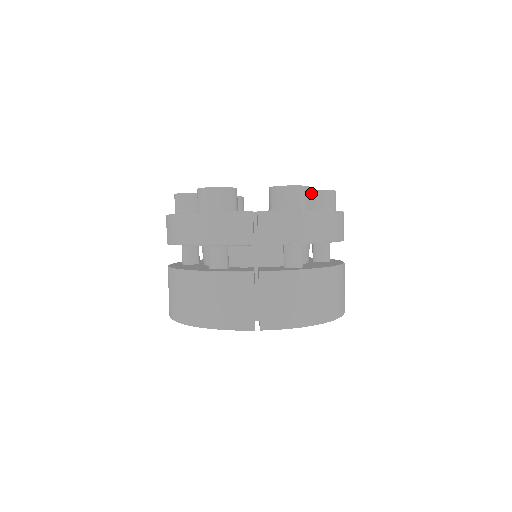
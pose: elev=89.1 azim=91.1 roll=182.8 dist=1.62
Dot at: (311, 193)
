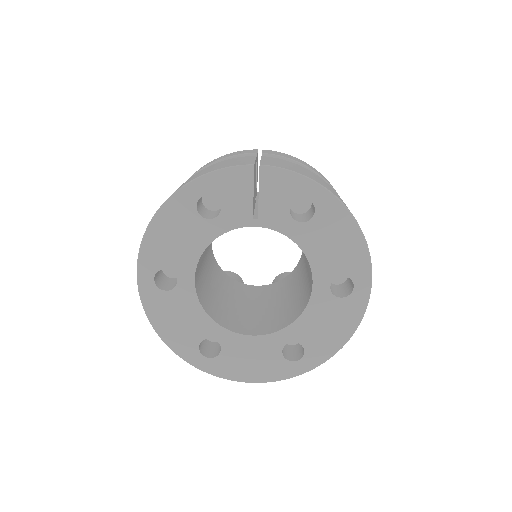
Dot at: occluded
